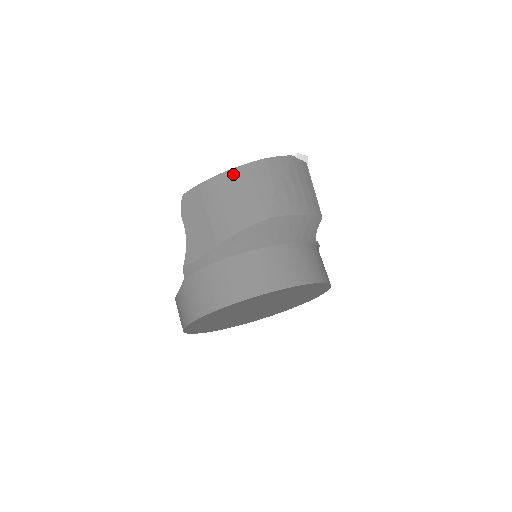
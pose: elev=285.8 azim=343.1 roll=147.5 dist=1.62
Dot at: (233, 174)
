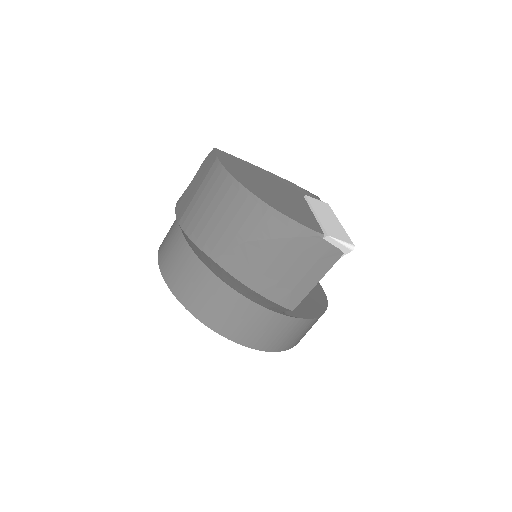
Dot at: (232, 185)
